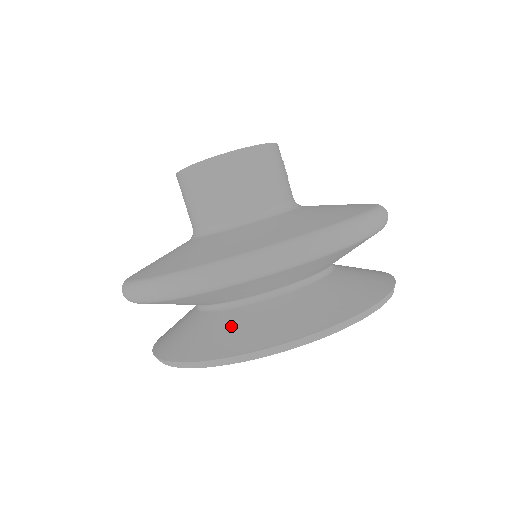
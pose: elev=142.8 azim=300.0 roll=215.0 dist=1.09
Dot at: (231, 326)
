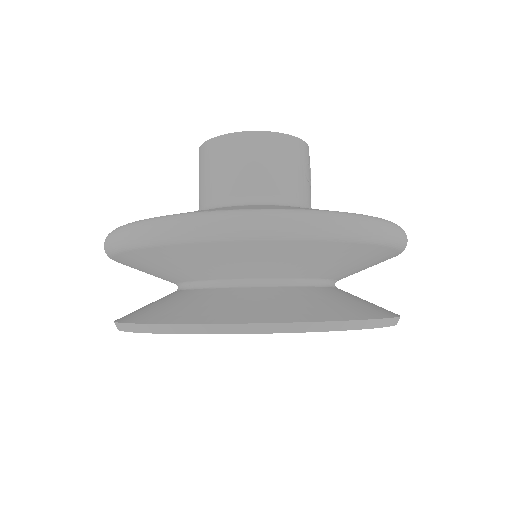
Dot at: (175, 301)
